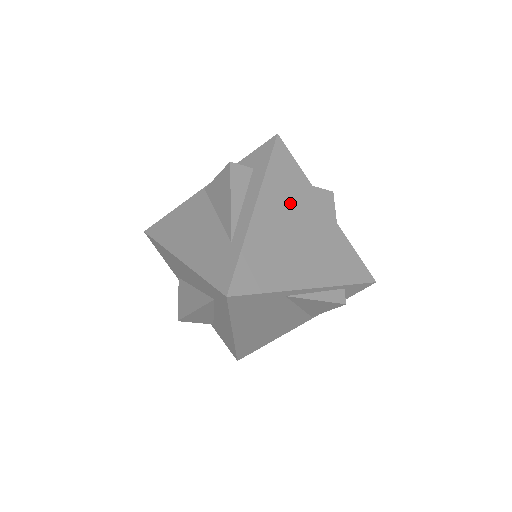
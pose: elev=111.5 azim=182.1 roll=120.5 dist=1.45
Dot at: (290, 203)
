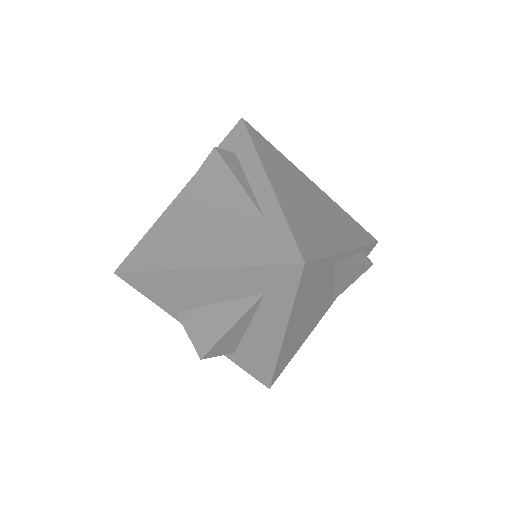
Dot at: (288, 176)
